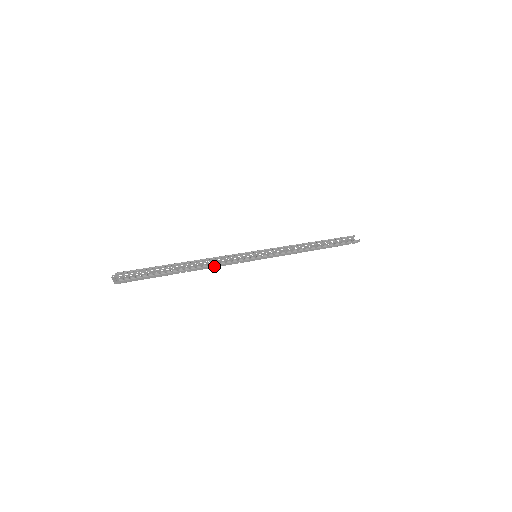
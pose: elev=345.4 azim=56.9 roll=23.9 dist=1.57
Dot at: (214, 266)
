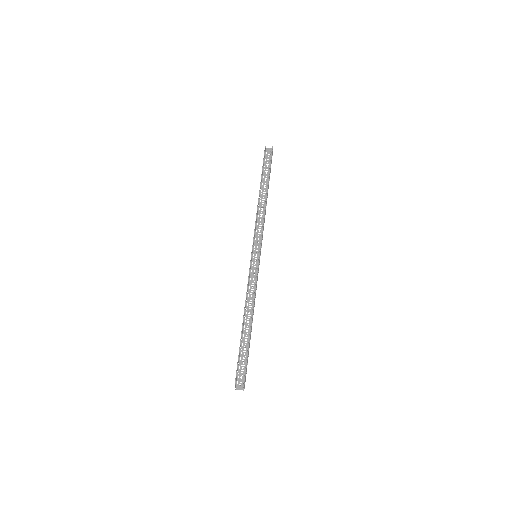
Dot at: (254, 300)
